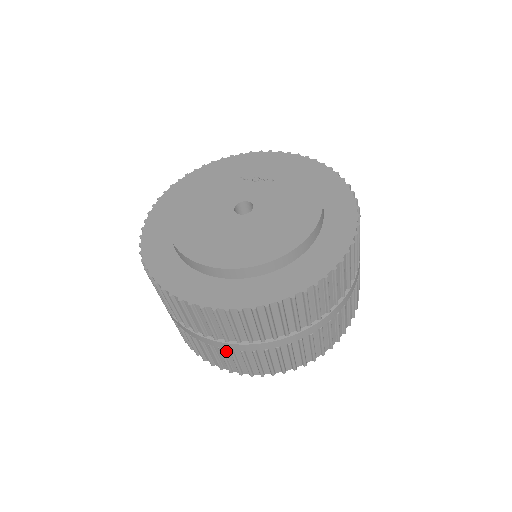
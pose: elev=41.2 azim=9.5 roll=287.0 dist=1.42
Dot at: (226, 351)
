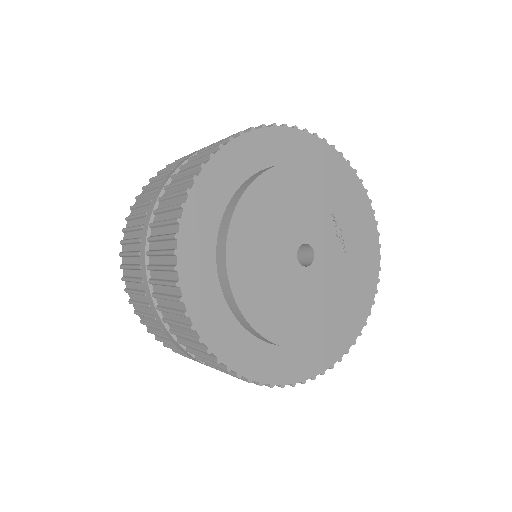
Dot at: occluded
